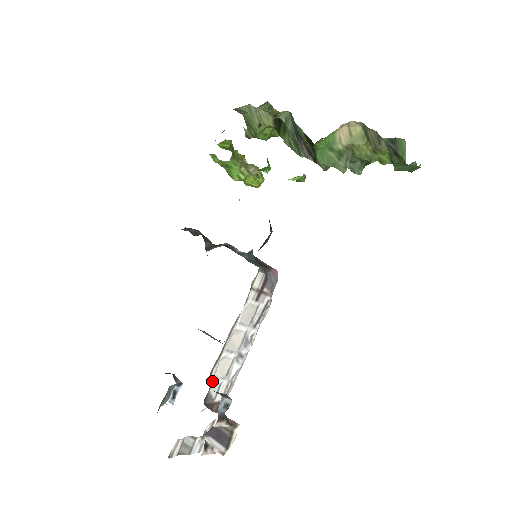
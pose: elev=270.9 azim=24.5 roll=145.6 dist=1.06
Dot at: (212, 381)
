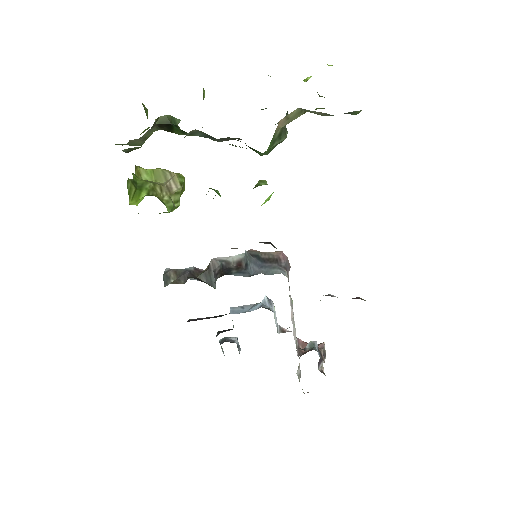
Dot at: occluded
